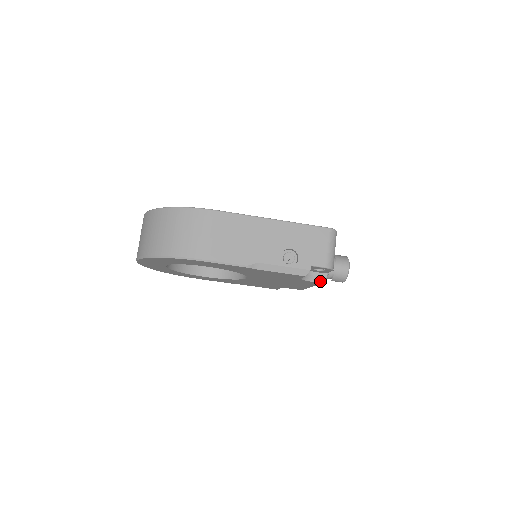
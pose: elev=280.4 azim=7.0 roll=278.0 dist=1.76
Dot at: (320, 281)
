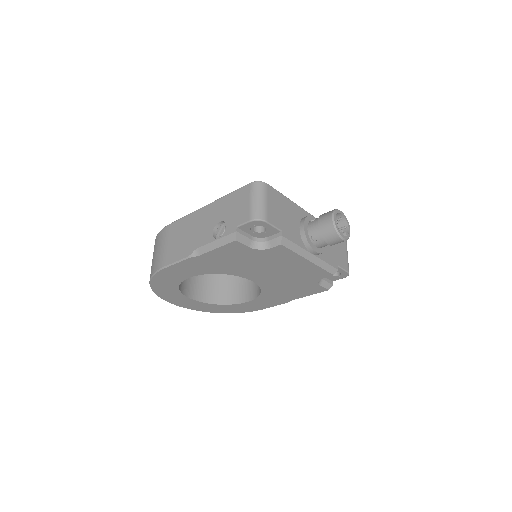
Dot at: (278, 243)
